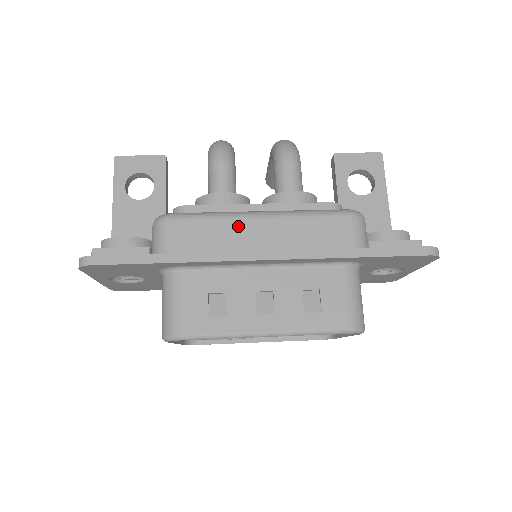
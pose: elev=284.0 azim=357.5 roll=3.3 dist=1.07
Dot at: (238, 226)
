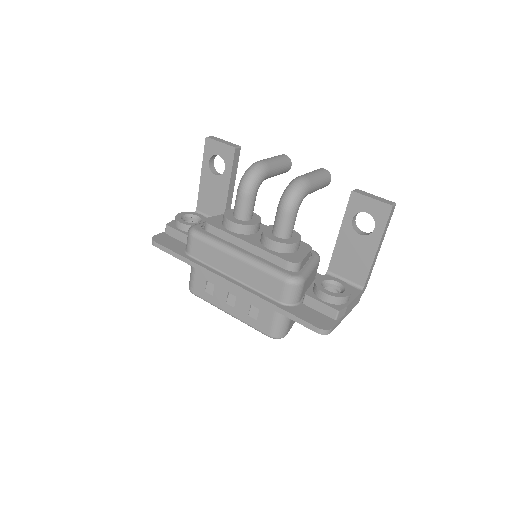
Dot at: (223, 257)
